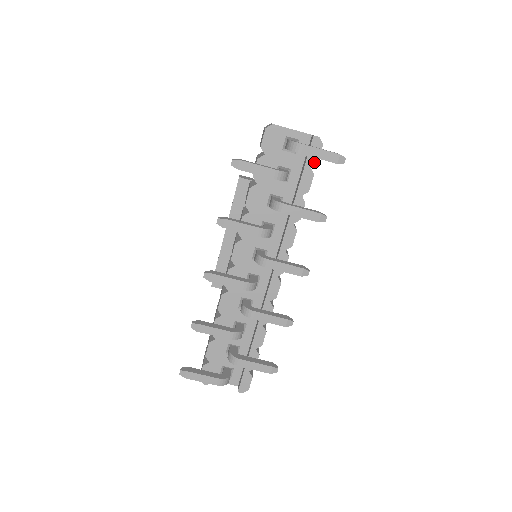
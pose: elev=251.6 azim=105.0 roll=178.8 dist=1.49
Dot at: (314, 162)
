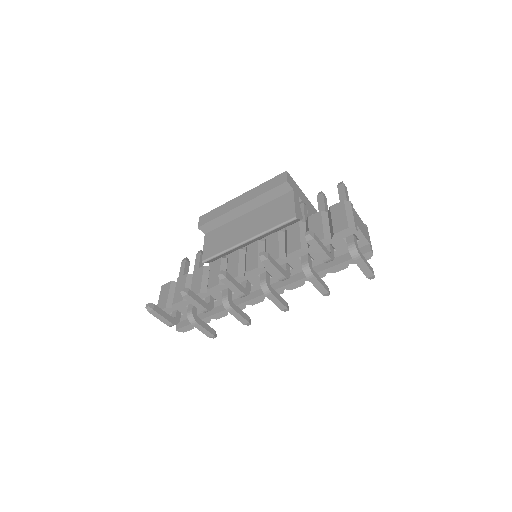
Dot at: (355, 263)
